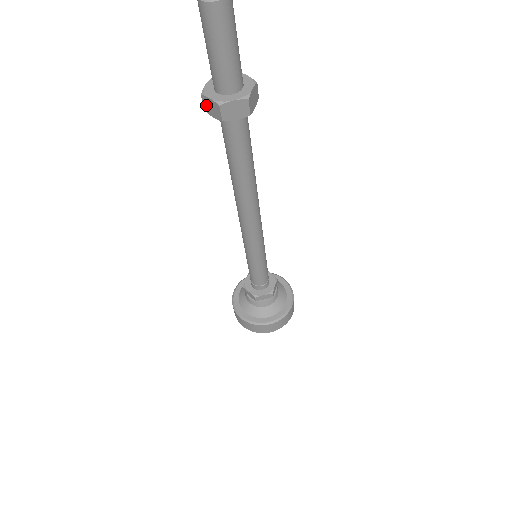
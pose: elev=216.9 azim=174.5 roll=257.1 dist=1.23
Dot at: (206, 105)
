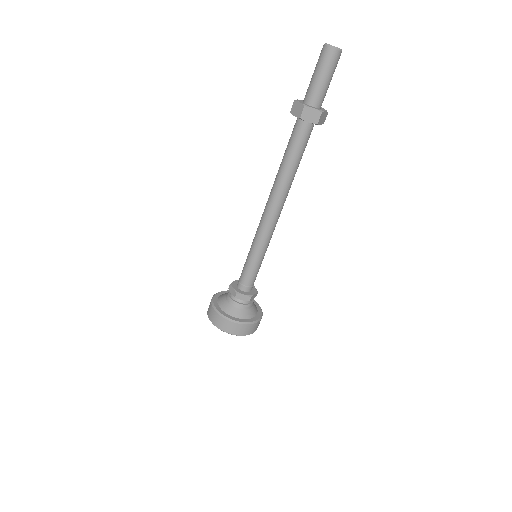
Dot at: (306, 114)
